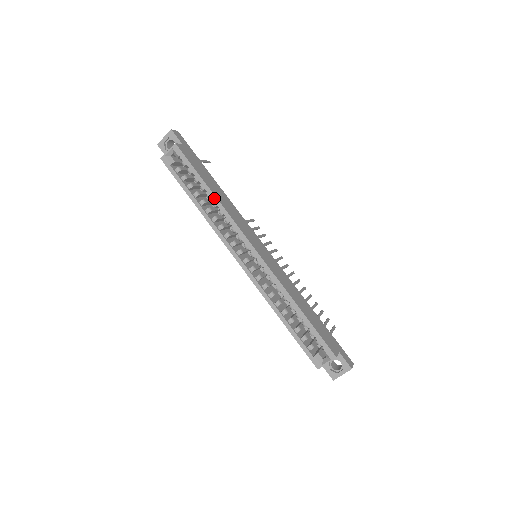
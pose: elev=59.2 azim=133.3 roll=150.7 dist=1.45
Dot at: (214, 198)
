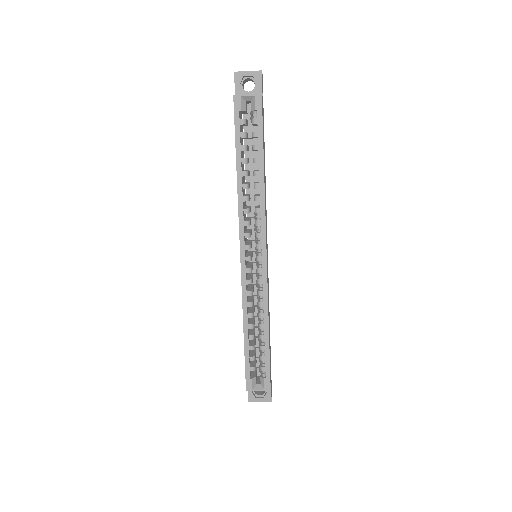
Dot at: (262, 180)
